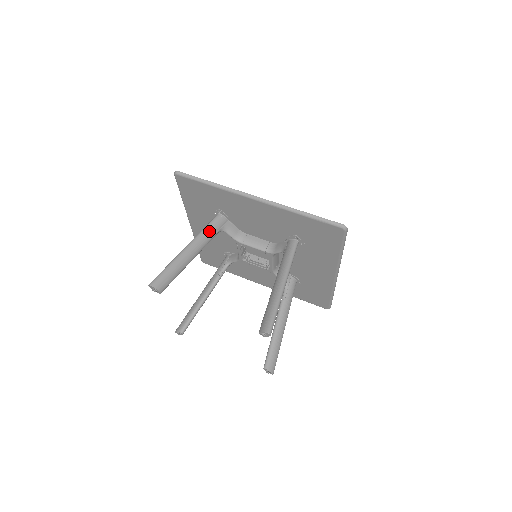
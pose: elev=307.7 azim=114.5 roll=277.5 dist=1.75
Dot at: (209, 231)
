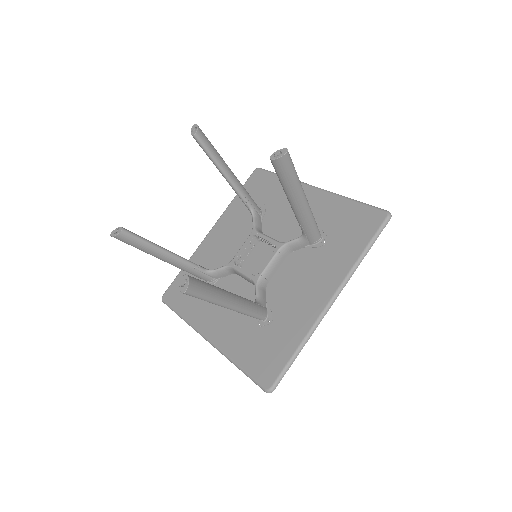
Dot at: (248, 194)
